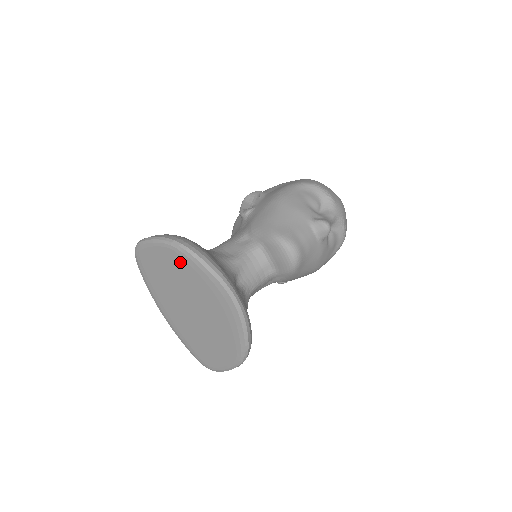
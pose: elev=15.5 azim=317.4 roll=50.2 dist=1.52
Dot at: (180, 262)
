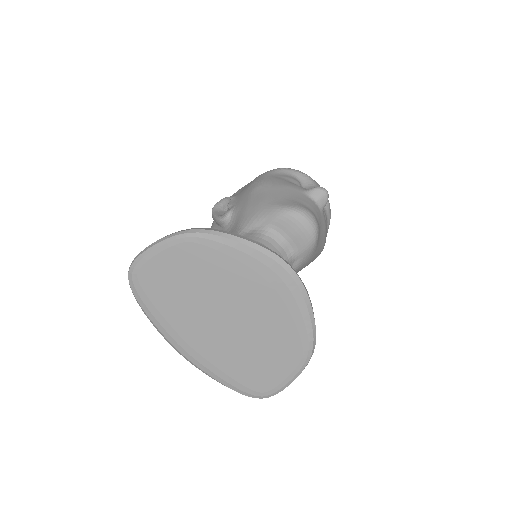
Dot at: (204, 255)
